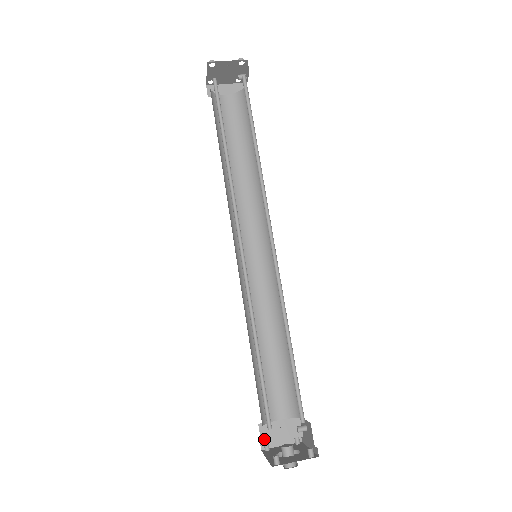
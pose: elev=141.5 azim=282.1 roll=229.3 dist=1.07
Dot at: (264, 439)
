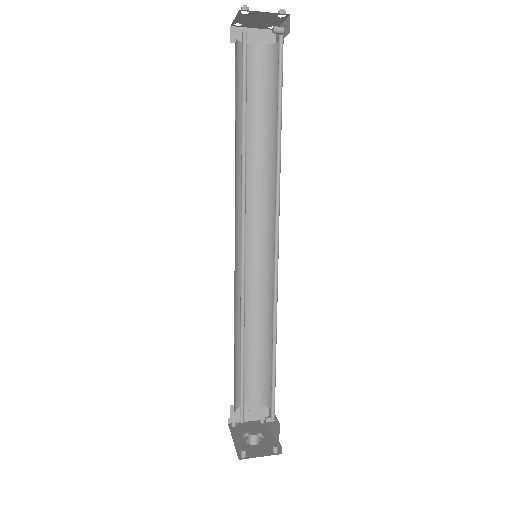
Dot at: (233, 418)
